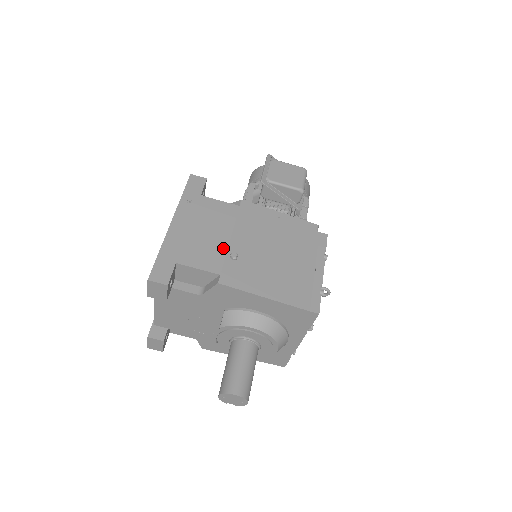
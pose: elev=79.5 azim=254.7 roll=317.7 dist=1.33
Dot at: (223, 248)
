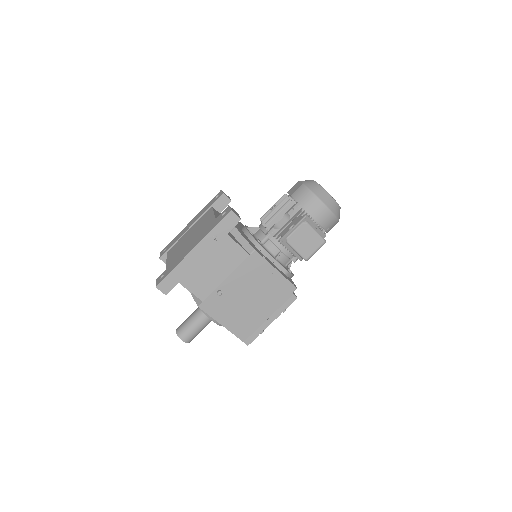
Dot at: (216, 284)
